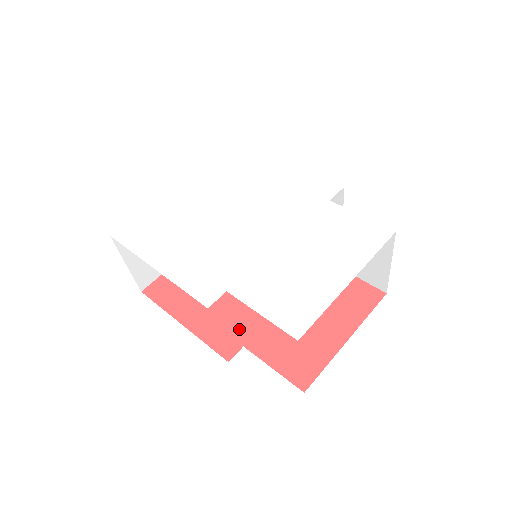
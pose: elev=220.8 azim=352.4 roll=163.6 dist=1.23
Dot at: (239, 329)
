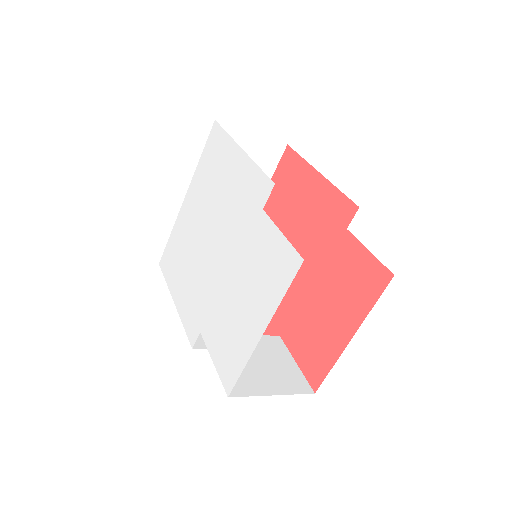
Dot at: (277, 317)
